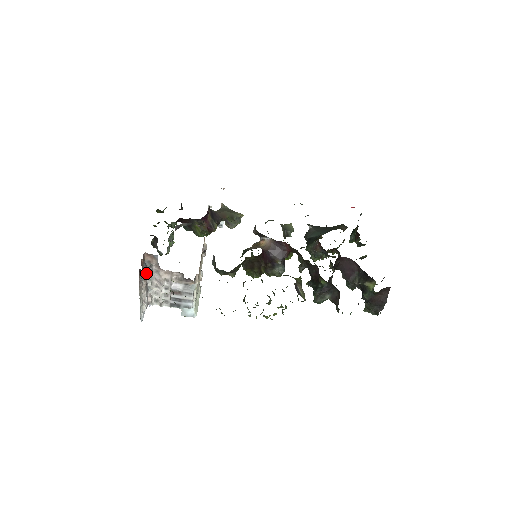
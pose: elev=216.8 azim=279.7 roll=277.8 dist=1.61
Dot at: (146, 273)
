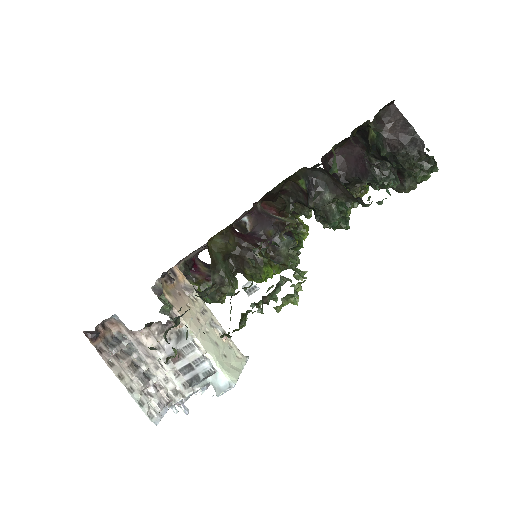
Dot at: (118, 347)
